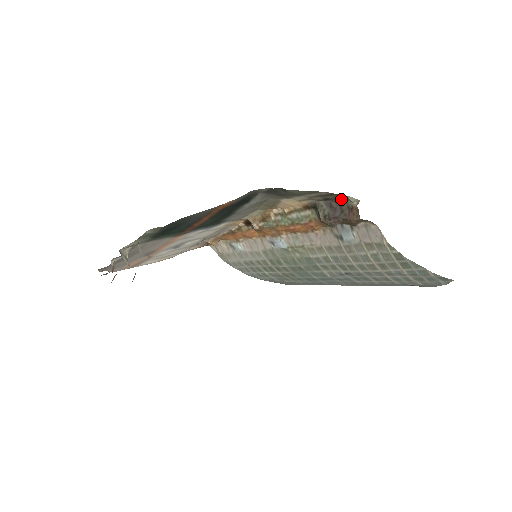
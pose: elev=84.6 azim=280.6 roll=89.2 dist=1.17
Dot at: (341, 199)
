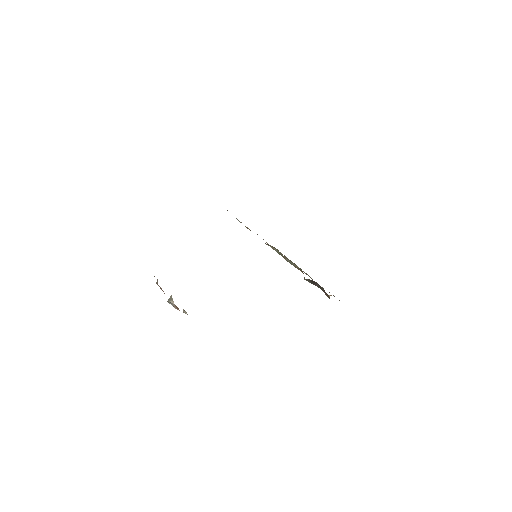
Dot at: occluded
